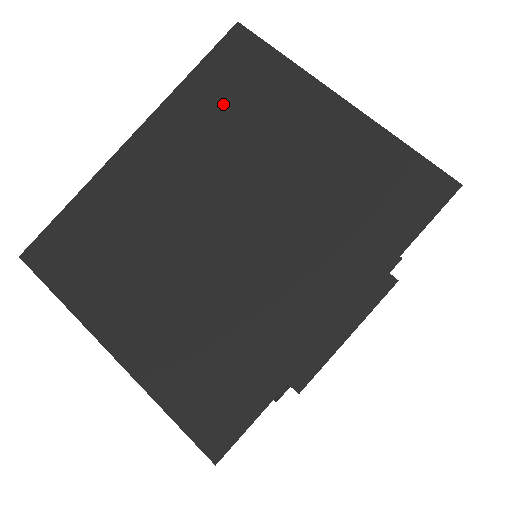
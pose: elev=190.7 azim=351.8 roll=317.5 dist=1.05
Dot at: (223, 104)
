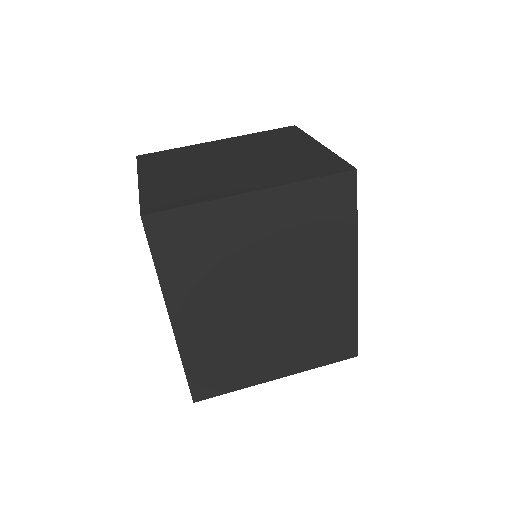
Dot at: (195, 261)
